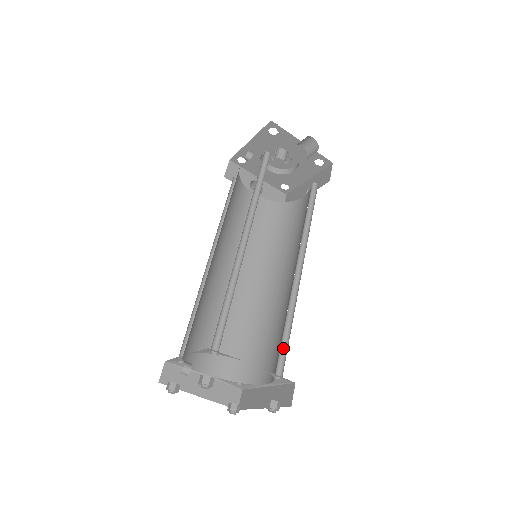
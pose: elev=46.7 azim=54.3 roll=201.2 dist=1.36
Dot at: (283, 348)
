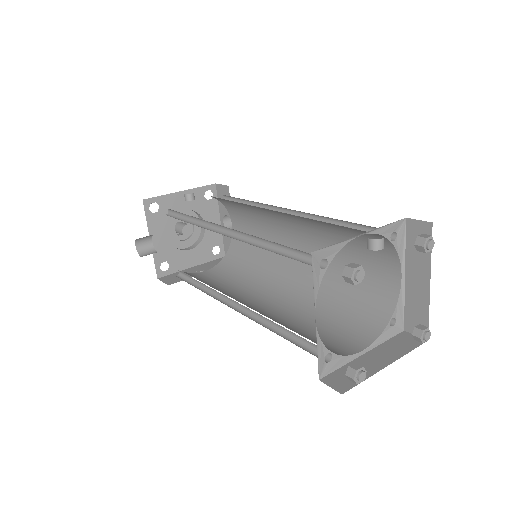
Dot at: (360, 312)
